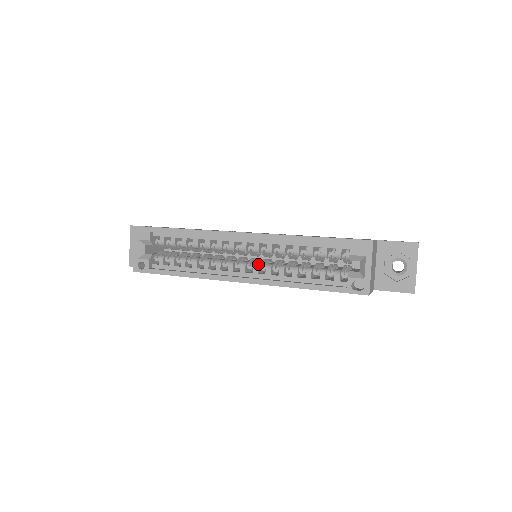
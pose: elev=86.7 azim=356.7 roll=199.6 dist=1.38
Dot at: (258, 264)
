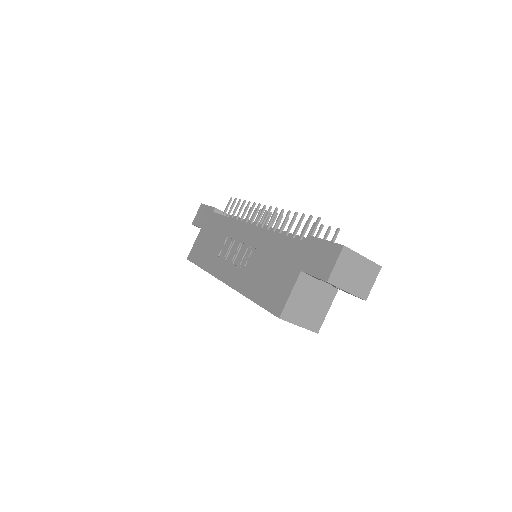
Dot at: occluded
